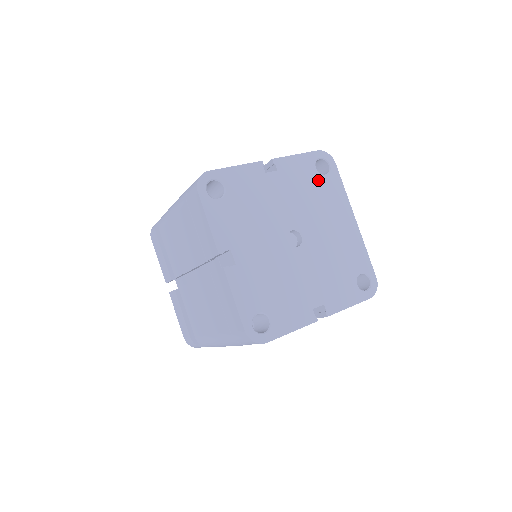
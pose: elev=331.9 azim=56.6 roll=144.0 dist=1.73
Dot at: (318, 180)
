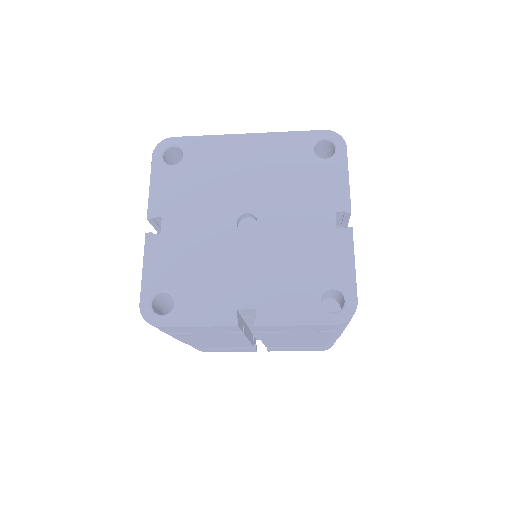
Dot at: (187, 168)
